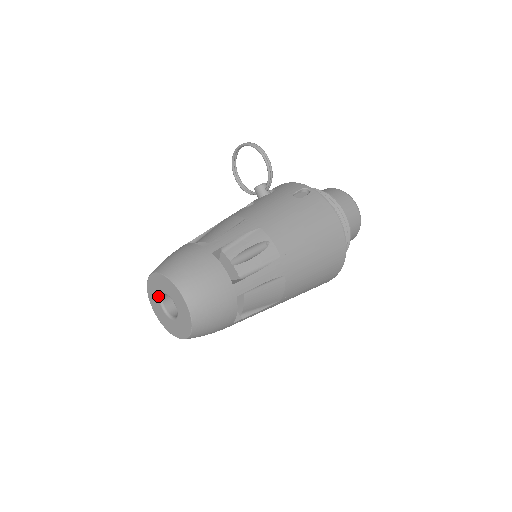
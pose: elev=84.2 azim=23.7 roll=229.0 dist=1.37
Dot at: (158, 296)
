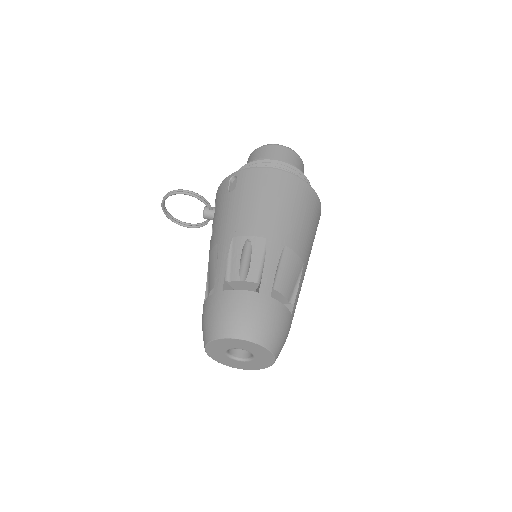
Dot at: (226, 357)
